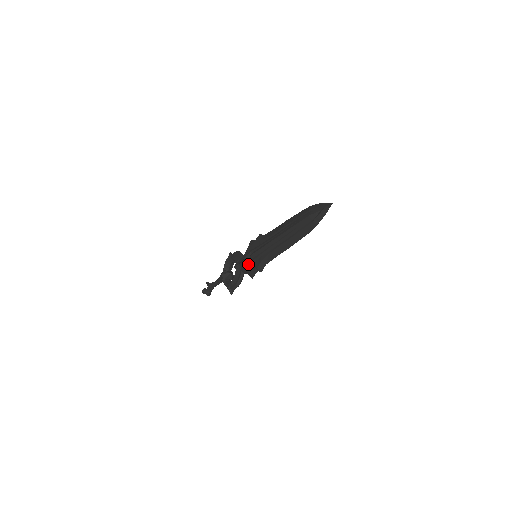
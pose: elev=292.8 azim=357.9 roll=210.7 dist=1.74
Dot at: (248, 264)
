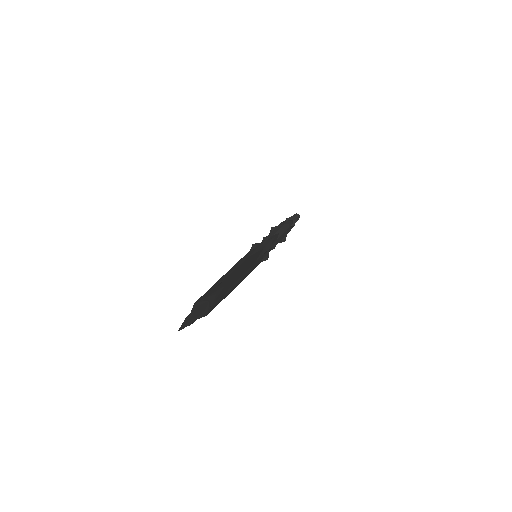
Dot at: occluded
